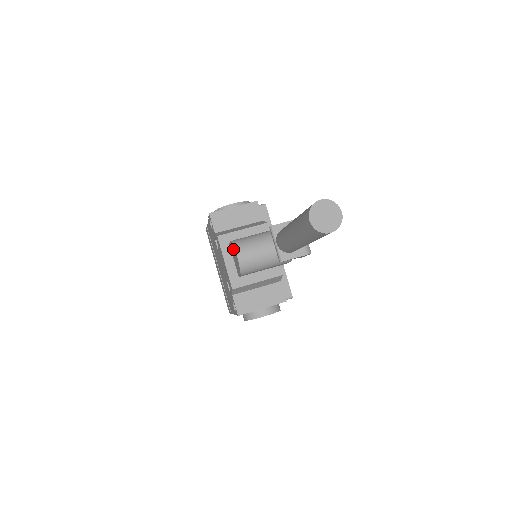
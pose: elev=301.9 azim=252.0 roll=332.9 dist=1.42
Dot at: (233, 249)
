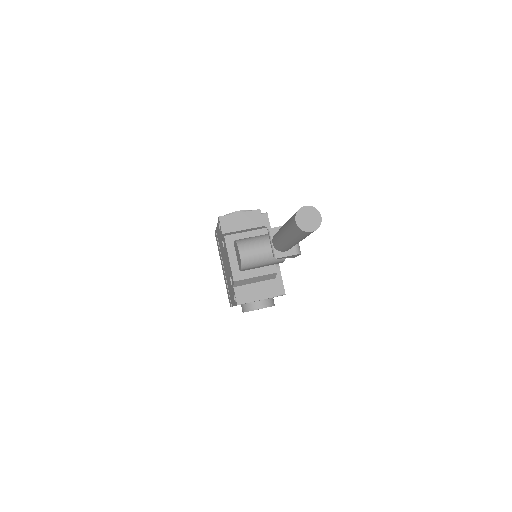
Dot at: (236, 247)
